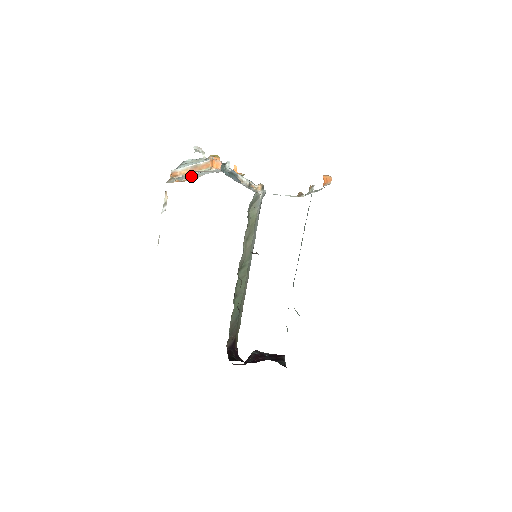
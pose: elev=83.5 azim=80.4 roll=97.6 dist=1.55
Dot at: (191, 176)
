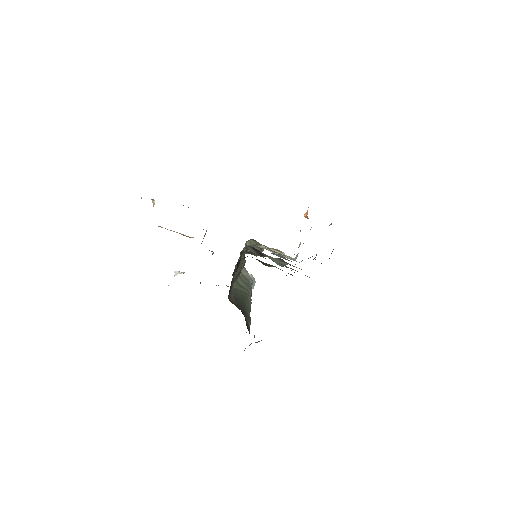
Dot at: occluded
